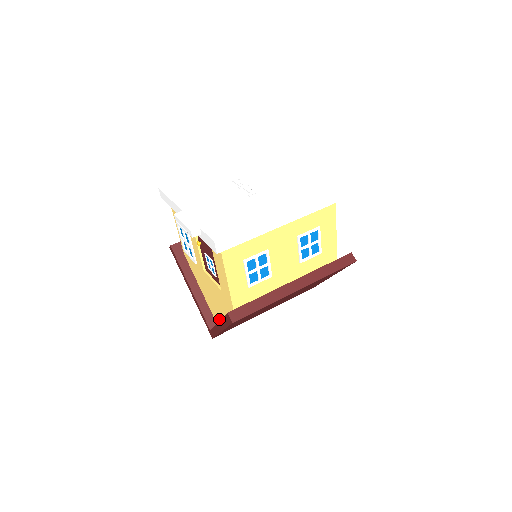
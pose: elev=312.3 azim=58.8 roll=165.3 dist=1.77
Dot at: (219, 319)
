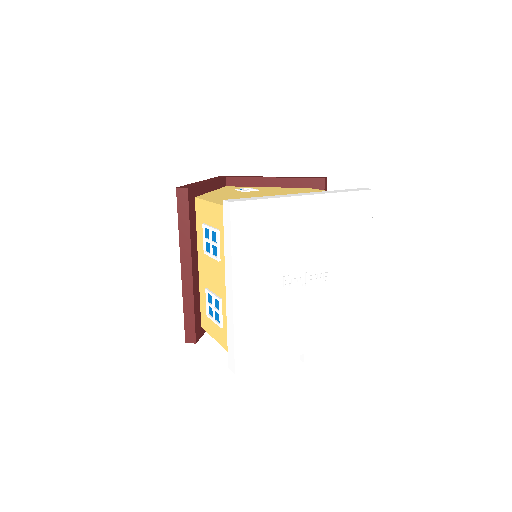
Dot at: occluded
